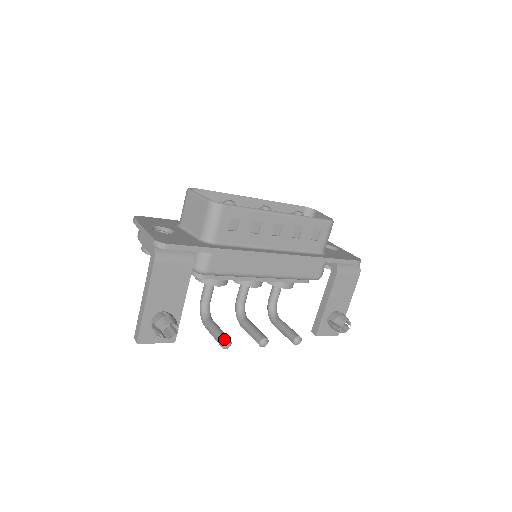
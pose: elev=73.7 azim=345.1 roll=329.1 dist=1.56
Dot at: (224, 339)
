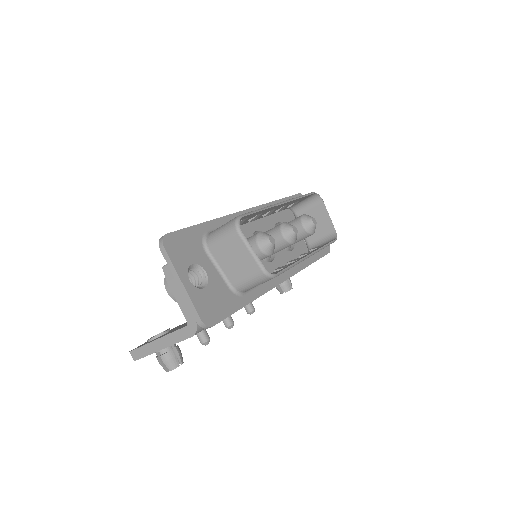
Dot at: (206, 340)
